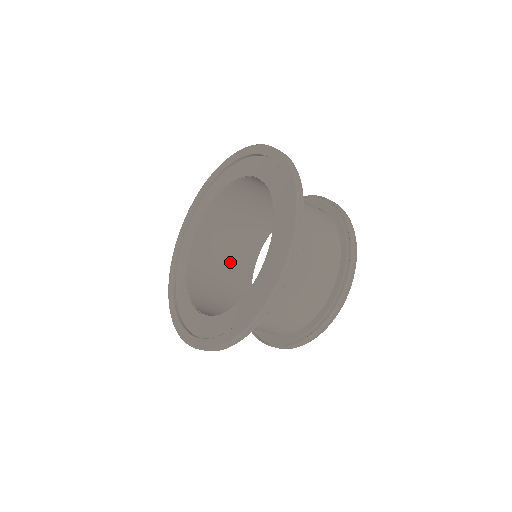
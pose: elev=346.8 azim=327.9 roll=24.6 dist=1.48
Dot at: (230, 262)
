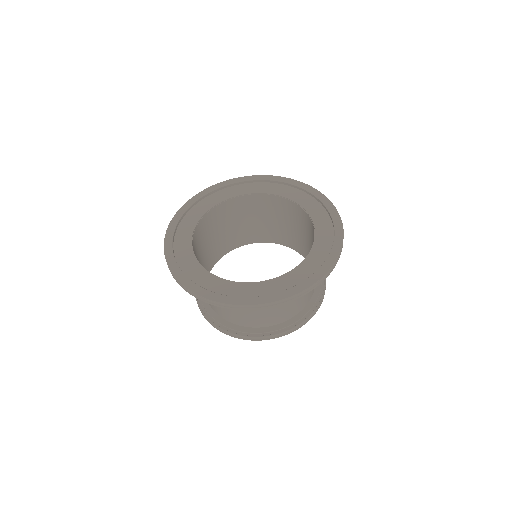
Dot at: (211, 246)
